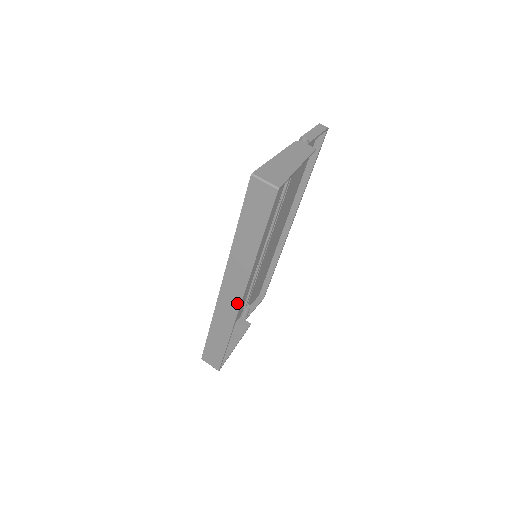
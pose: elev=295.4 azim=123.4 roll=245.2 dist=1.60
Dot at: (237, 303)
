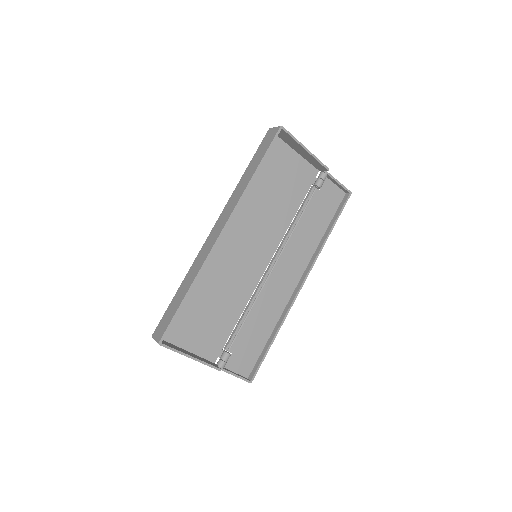
Dot at: (216, 238)
